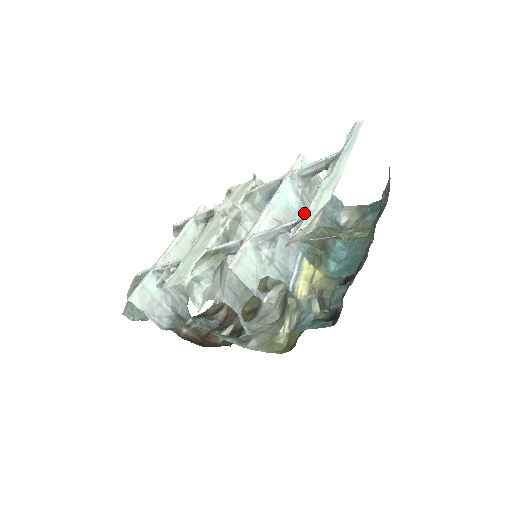
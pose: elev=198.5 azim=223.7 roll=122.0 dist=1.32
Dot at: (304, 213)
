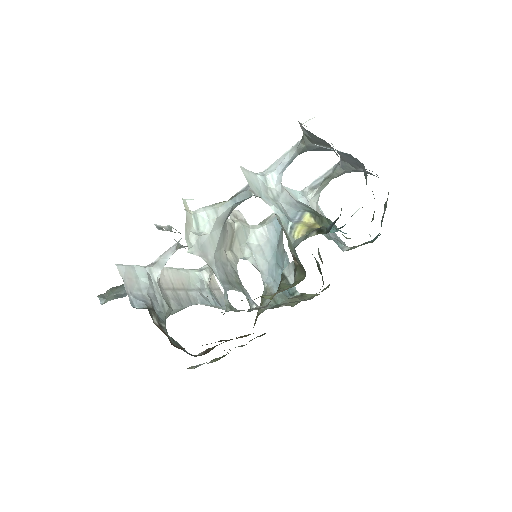
Dot at: occluded
